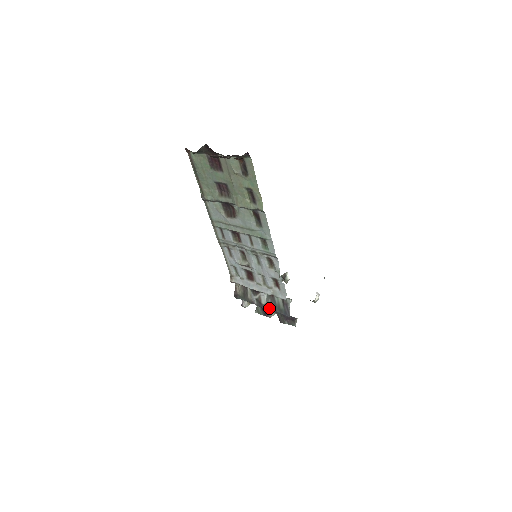
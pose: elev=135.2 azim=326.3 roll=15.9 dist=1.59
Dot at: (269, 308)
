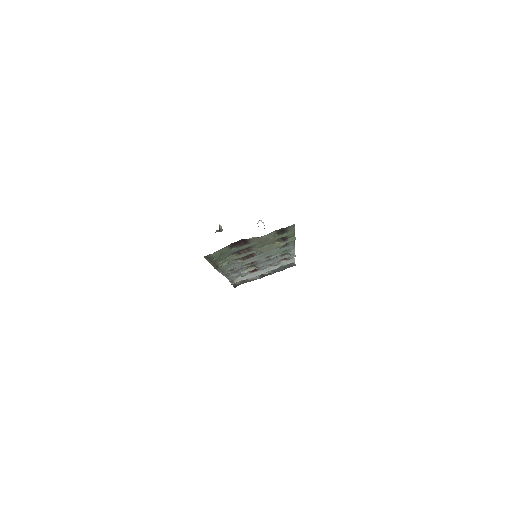
Dot at: occluded
